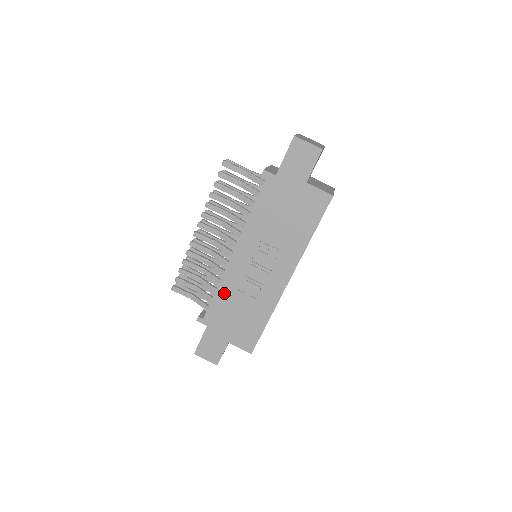
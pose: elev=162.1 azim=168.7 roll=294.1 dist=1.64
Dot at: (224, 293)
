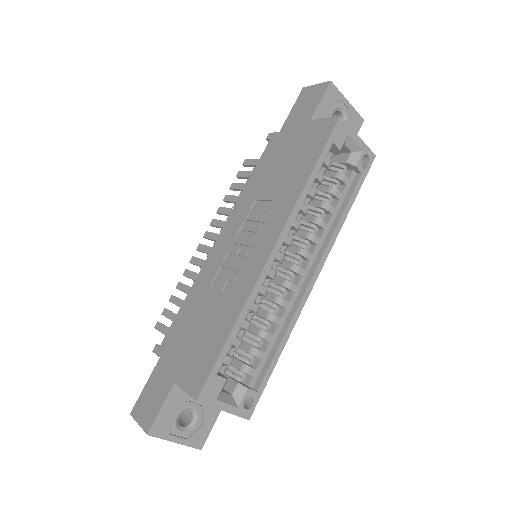
Dot at: (193, 297)
